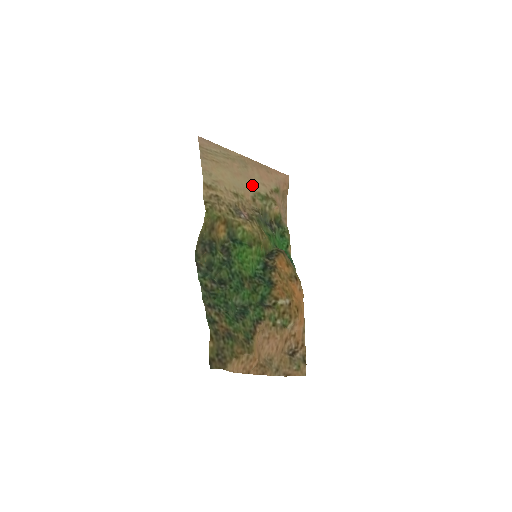
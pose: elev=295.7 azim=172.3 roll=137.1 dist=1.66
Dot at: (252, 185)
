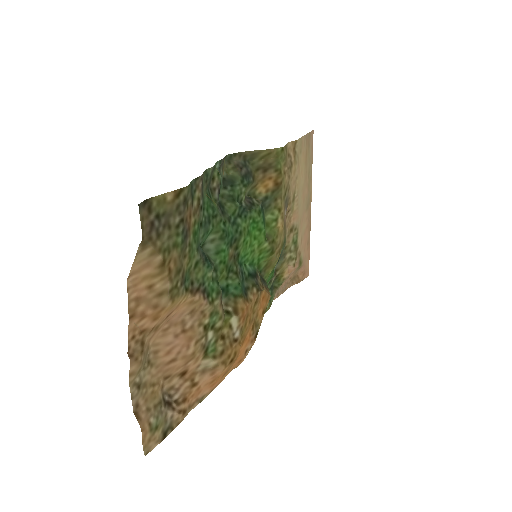
Dot at: (300, 221)
